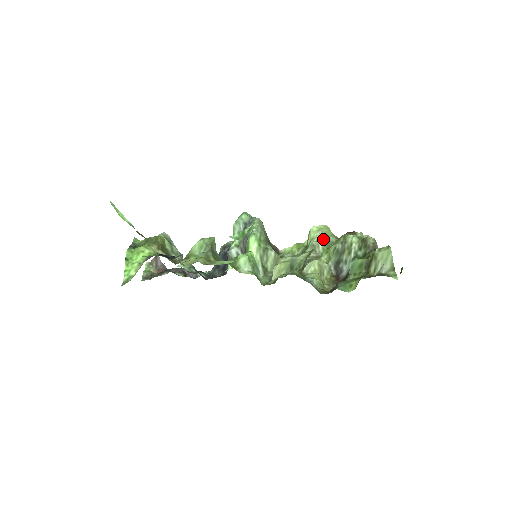
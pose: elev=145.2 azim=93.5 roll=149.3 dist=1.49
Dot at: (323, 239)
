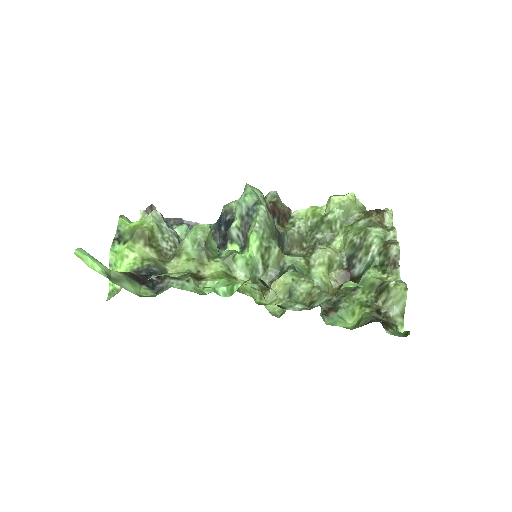
Dot at: (343, 215)
